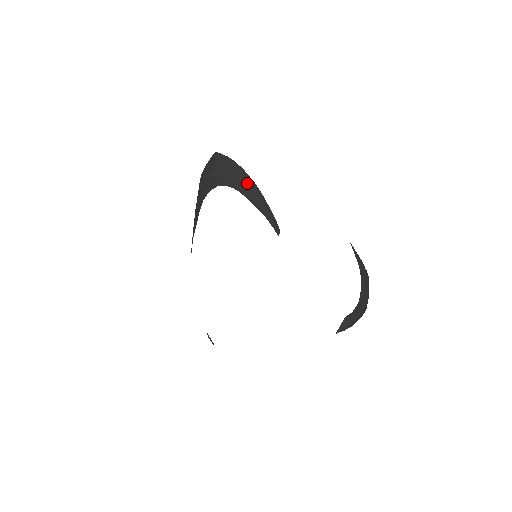
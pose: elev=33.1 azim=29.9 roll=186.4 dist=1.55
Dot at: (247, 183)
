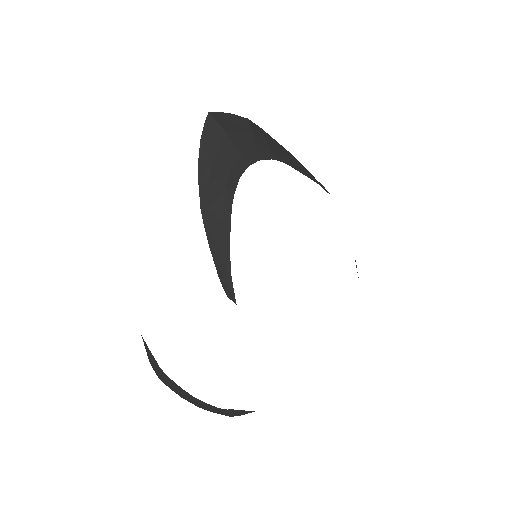
Dot at: (276, 145)
